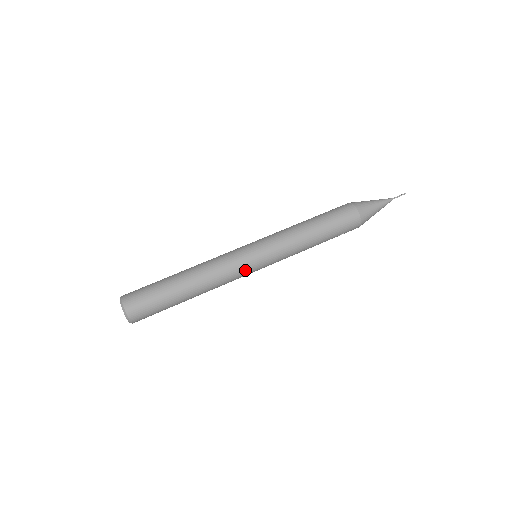
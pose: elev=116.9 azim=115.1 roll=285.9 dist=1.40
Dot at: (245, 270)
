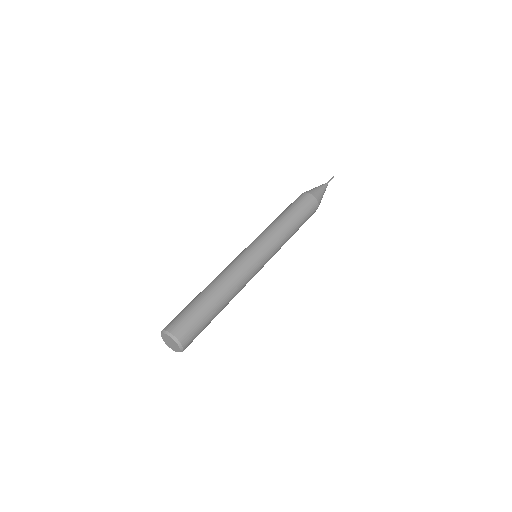
Dot at: (257, 270)
